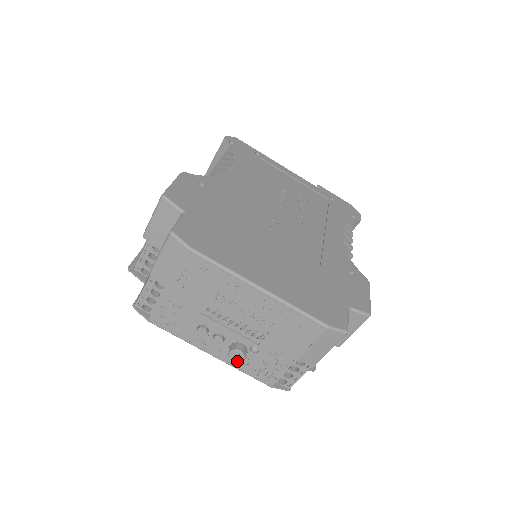
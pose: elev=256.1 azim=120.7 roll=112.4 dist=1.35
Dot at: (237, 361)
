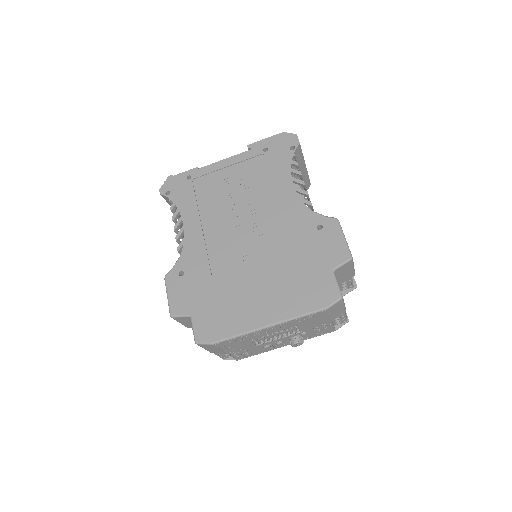
Dot at: occluded
